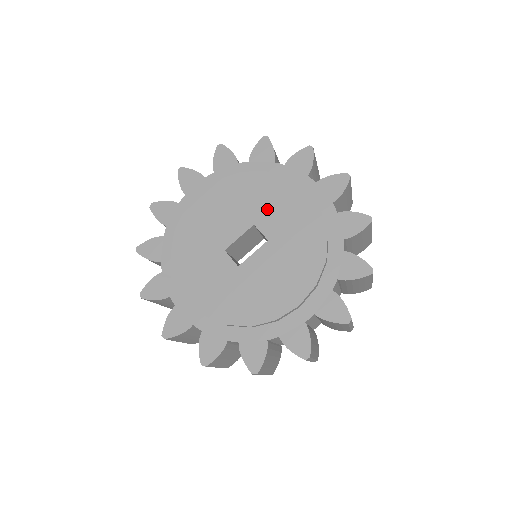
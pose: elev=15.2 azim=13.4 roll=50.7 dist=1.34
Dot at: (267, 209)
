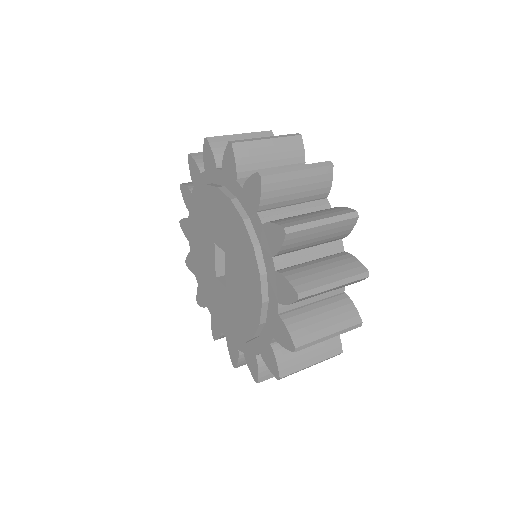
Dot at: (212, 224)
